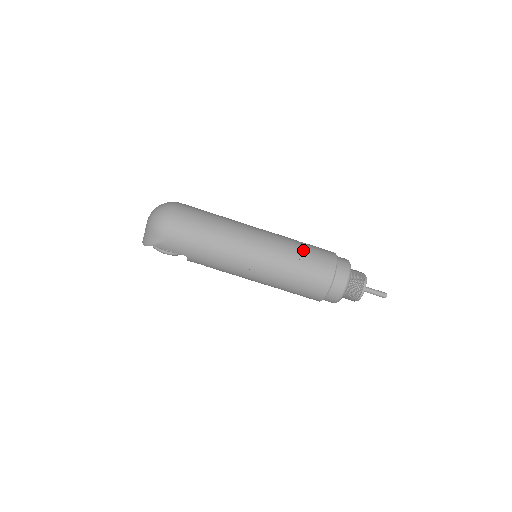
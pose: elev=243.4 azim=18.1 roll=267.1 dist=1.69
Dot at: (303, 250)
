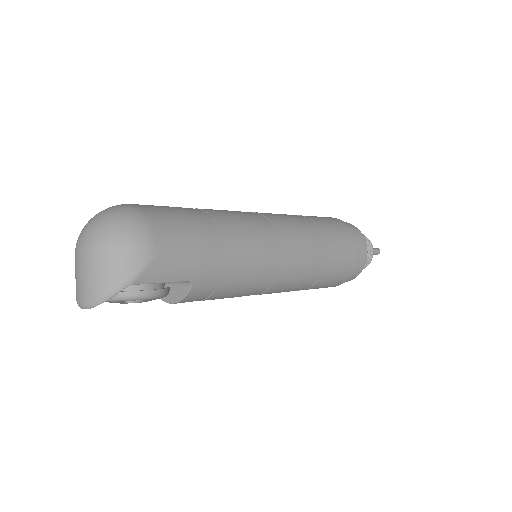
Dot at: (307, 217)
